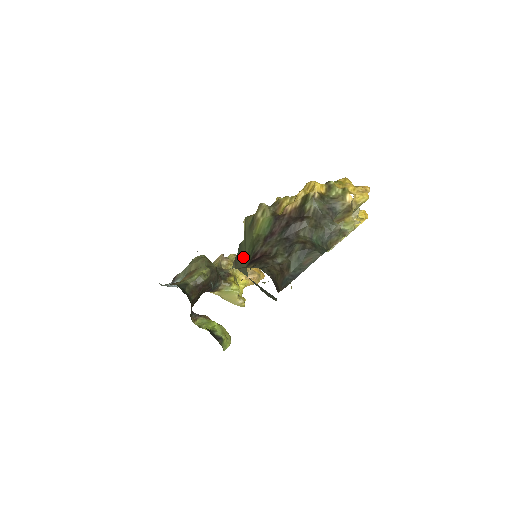
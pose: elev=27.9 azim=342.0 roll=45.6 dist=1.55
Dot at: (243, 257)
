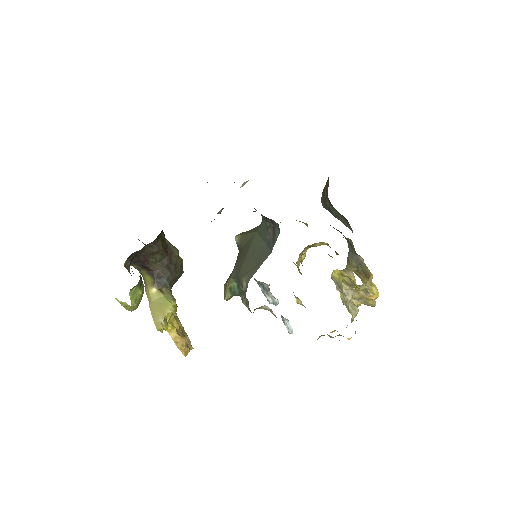
Dot at: occluded
